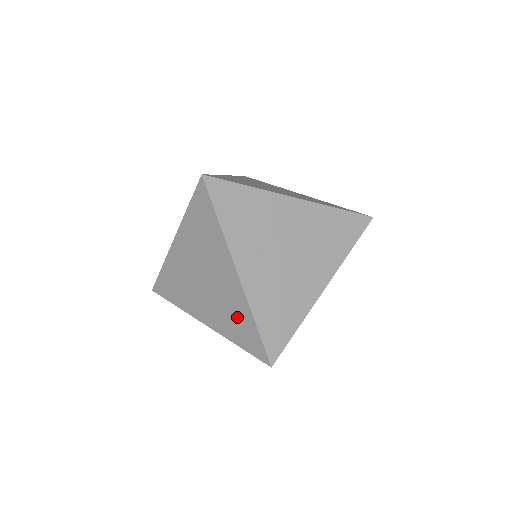
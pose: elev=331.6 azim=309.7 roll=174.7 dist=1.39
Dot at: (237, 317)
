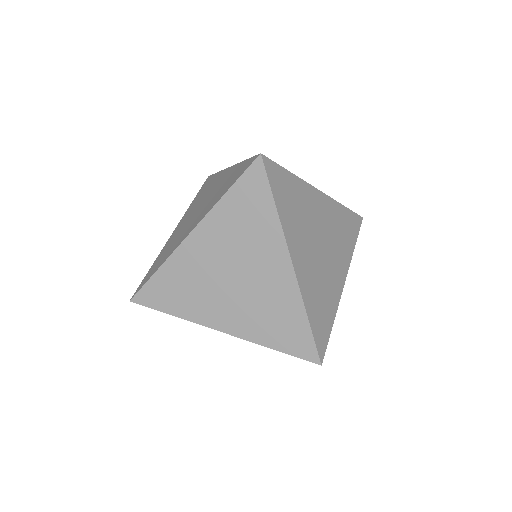
Dot at: (280, 315)
